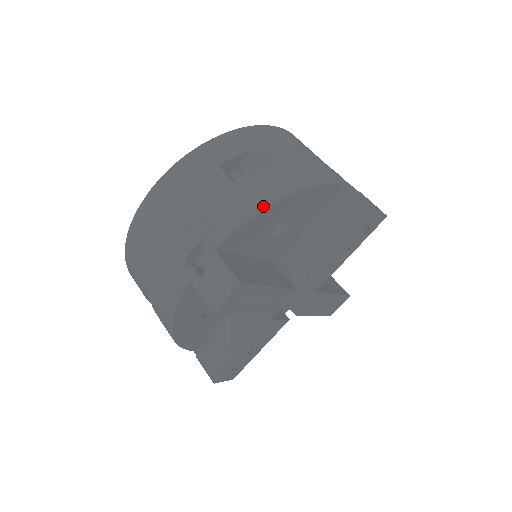
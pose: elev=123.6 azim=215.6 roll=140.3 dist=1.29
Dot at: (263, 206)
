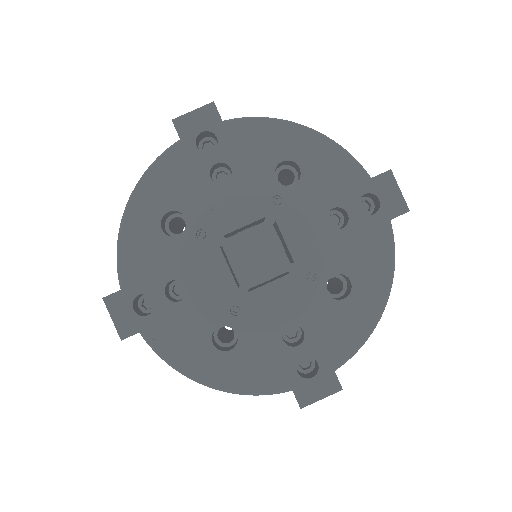
Dot at: (279, 119)
